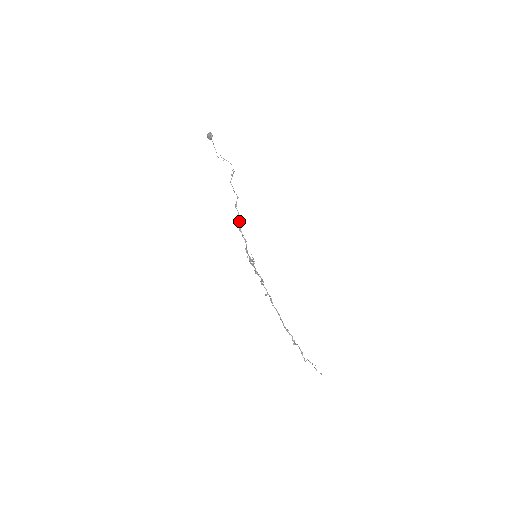
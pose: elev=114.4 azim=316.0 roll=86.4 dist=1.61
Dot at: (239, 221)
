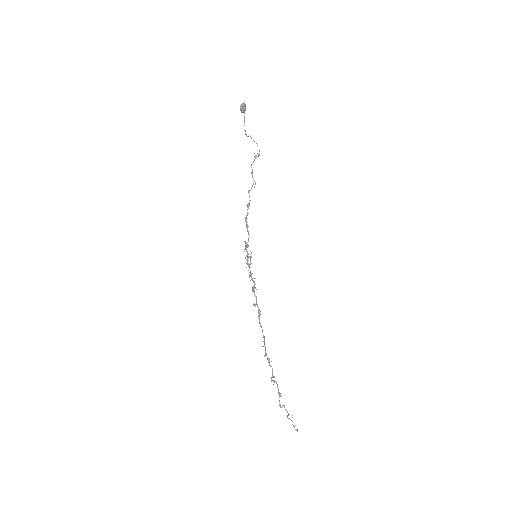
Dot at: occluded
